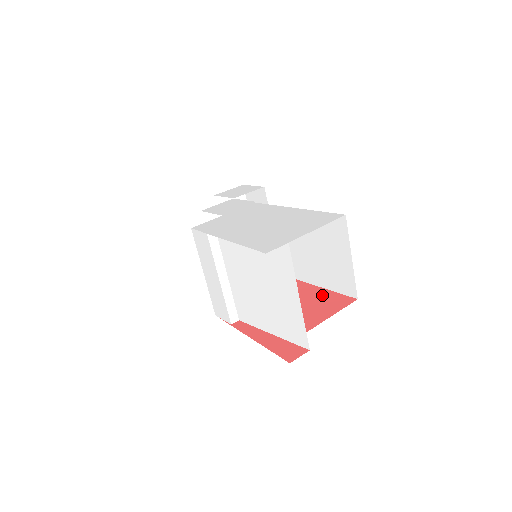
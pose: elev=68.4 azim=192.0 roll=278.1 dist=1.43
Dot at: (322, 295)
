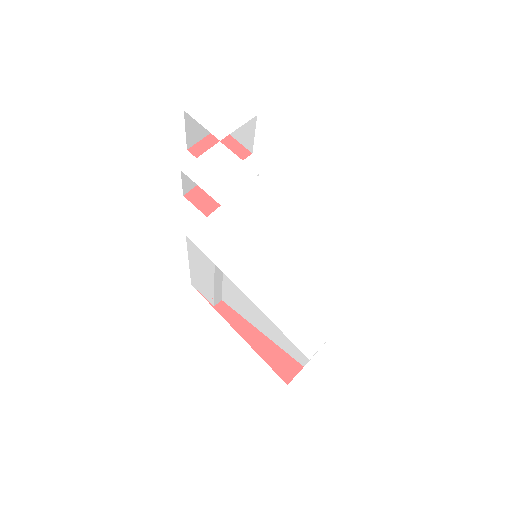
Dot at: occluded
